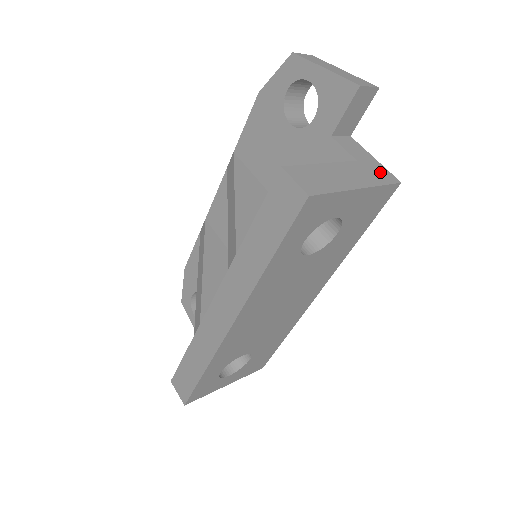
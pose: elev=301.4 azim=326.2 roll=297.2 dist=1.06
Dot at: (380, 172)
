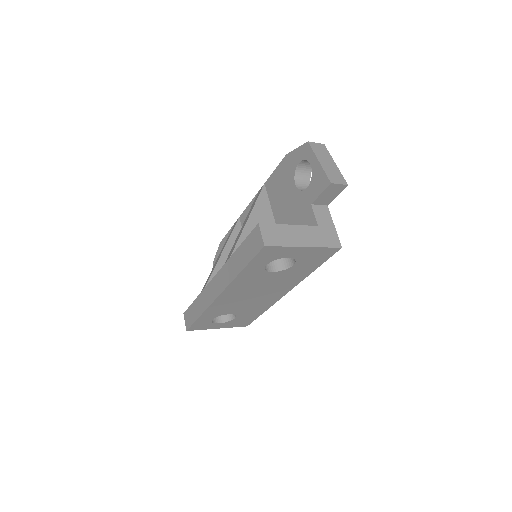
Dot at: (330, 237)
